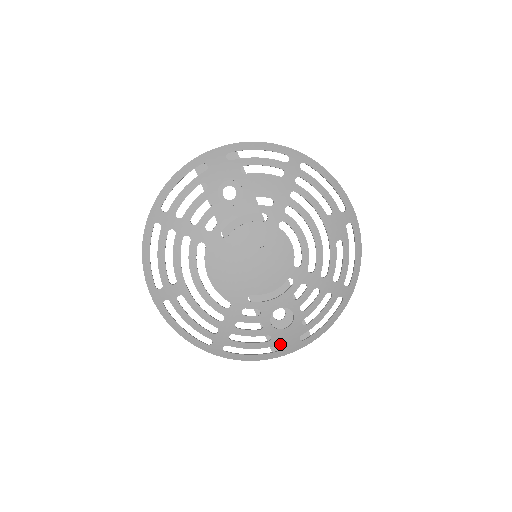
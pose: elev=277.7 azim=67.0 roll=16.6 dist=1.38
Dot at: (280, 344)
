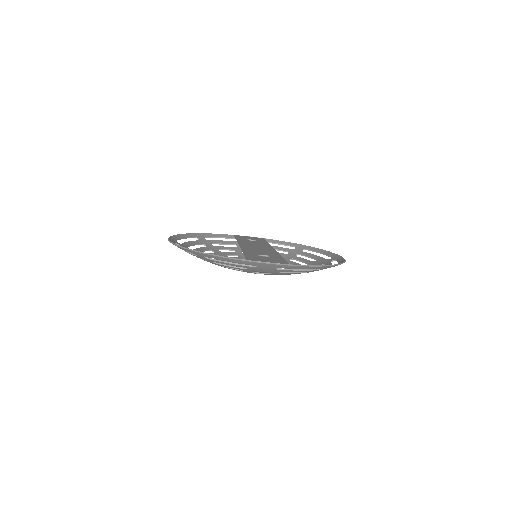
Dot at: occluded
